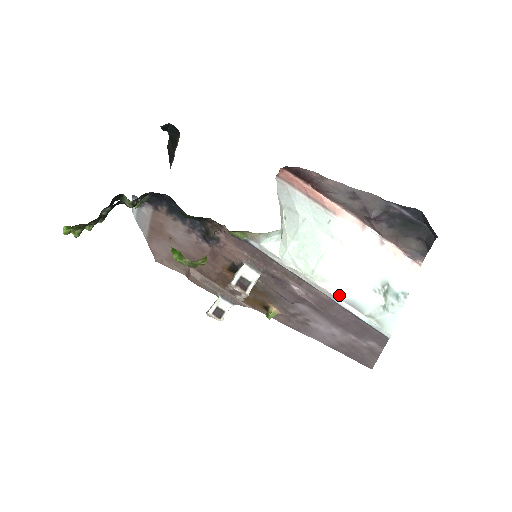
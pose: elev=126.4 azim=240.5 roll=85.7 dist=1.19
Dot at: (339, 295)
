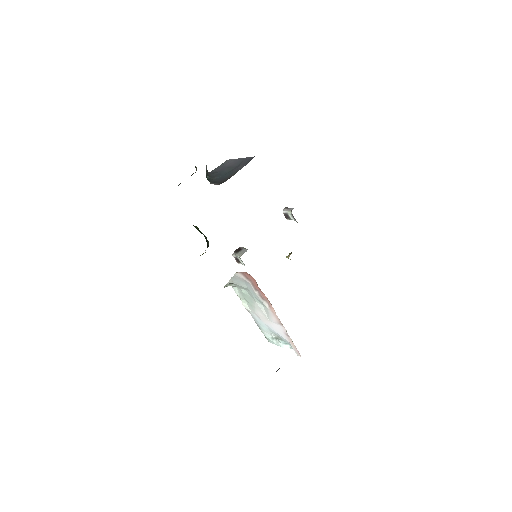
Dot at: (253, 316)
